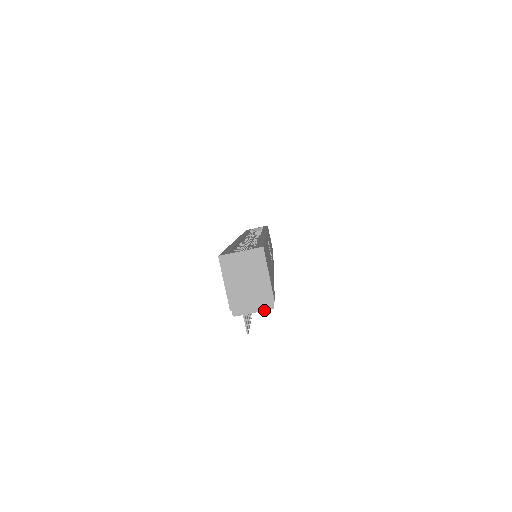
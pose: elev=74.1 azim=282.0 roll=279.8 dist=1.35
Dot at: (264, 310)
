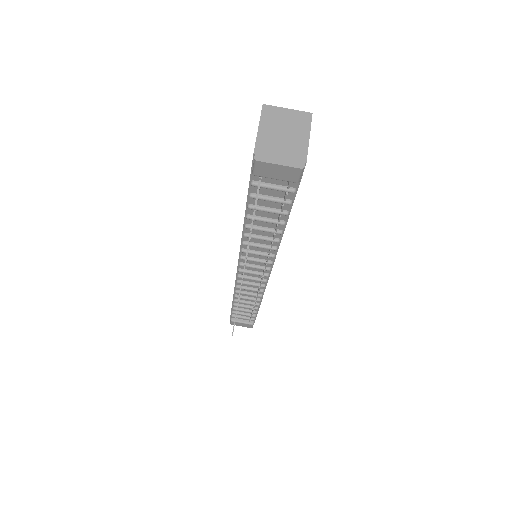
Dot at: (292, 166)
